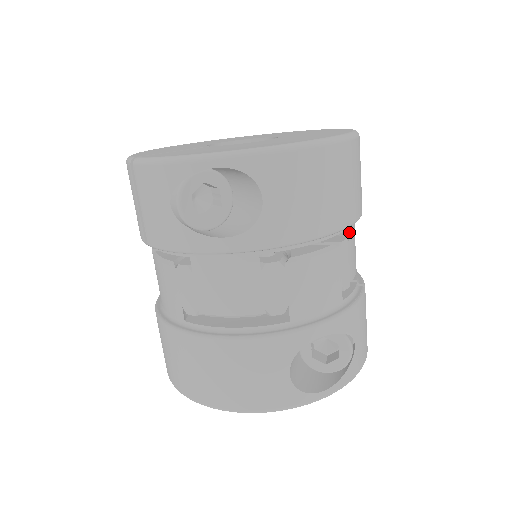
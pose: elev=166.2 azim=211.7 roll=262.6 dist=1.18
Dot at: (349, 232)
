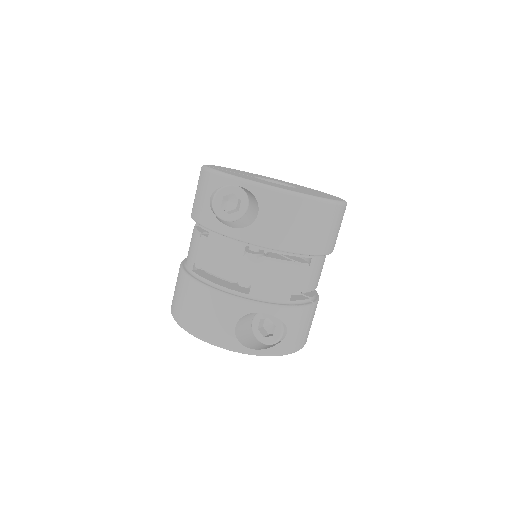
Dot at: (312, 261)
